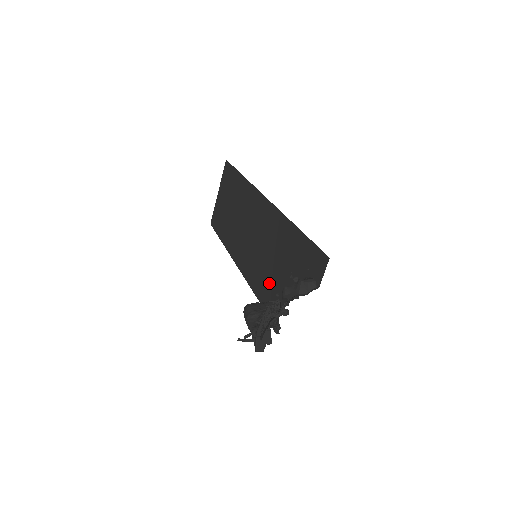
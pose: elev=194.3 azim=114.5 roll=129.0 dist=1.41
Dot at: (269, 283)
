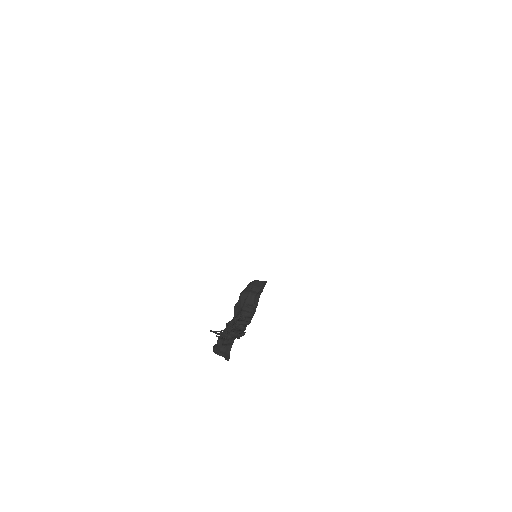
Dot at: occluded
